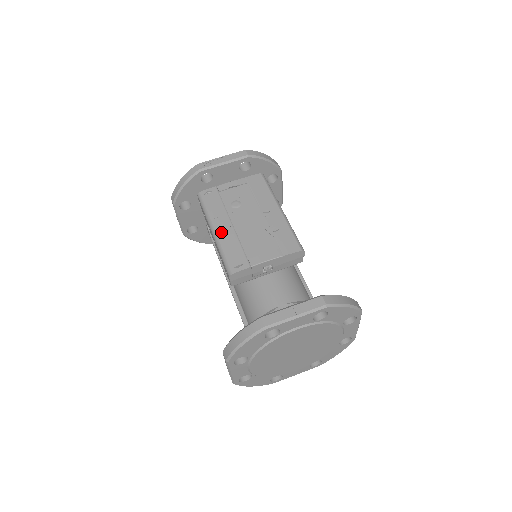
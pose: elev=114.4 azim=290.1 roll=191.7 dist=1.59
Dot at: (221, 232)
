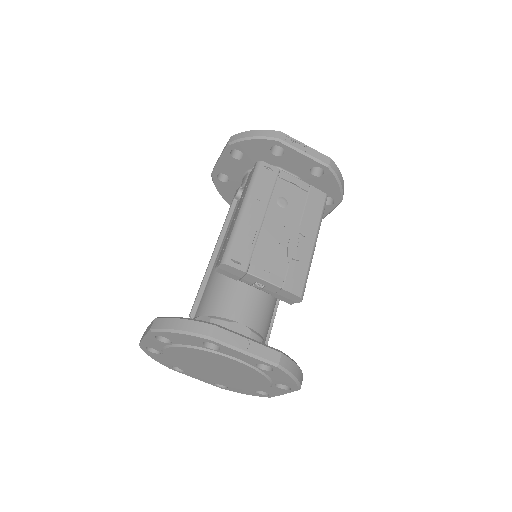
Dot at: (249, 216)
